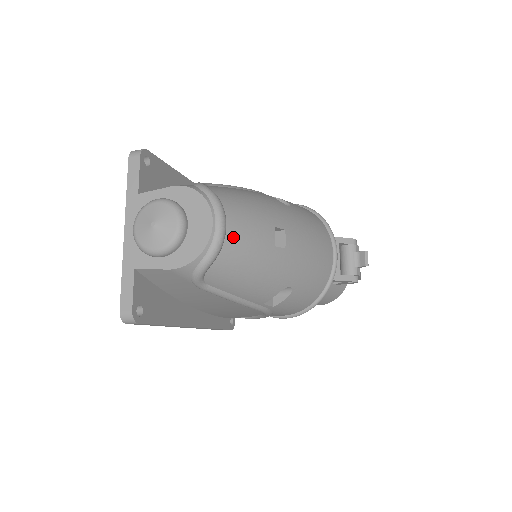
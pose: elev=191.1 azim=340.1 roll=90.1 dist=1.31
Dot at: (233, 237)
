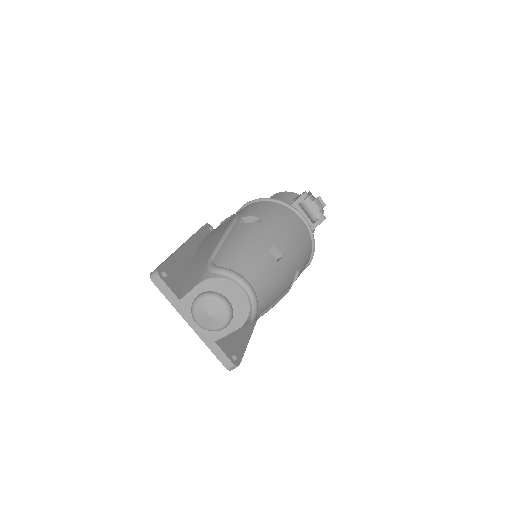
Dot at: (257, 285)
